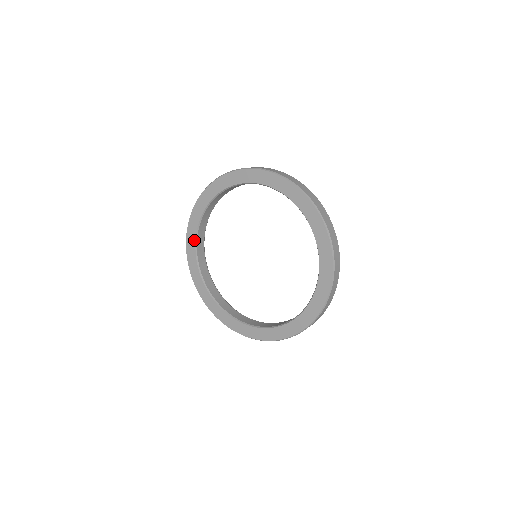
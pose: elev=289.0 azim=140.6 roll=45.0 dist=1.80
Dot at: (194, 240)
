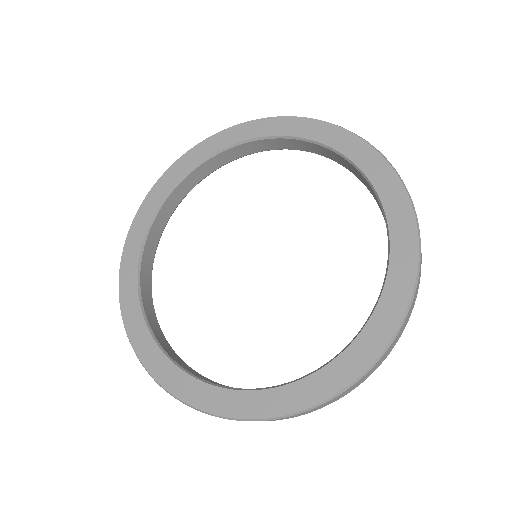
Dot at: (135, 288)
